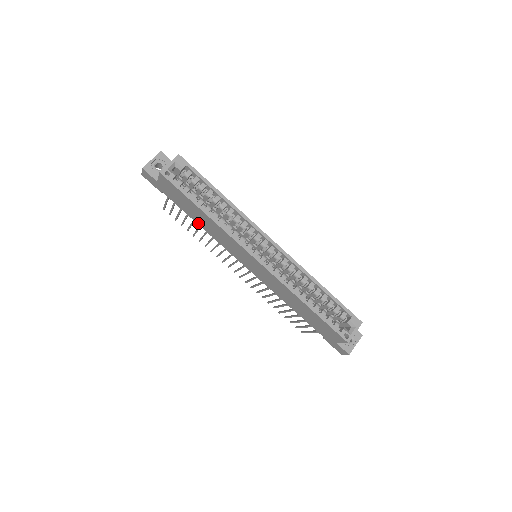
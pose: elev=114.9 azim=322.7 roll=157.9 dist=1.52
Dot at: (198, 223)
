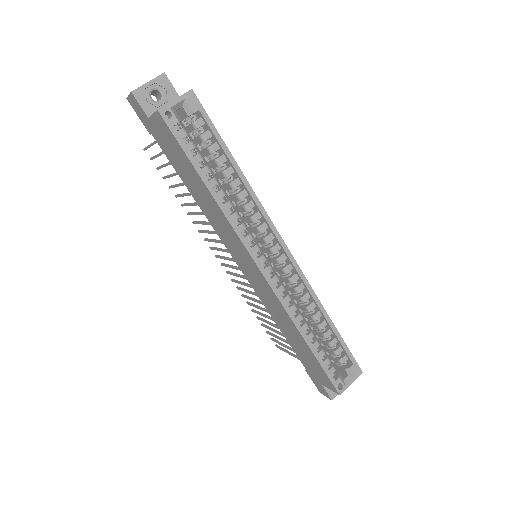
Dot at: (191, 192)
